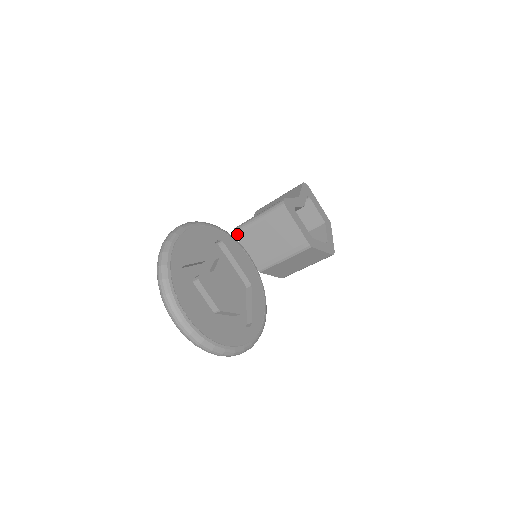
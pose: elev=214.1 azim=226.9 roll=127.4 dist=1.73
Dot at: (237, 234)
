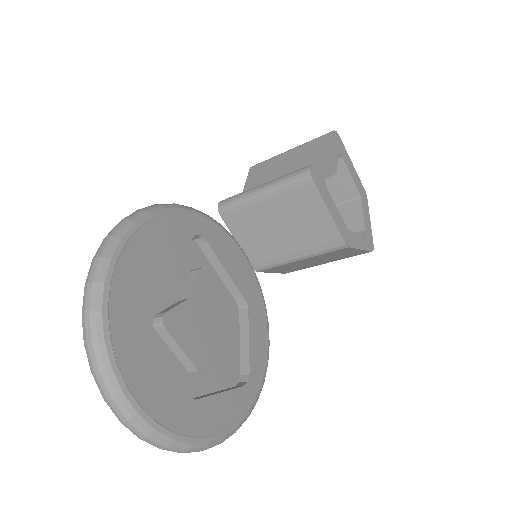
Dot at: (224, 213)
